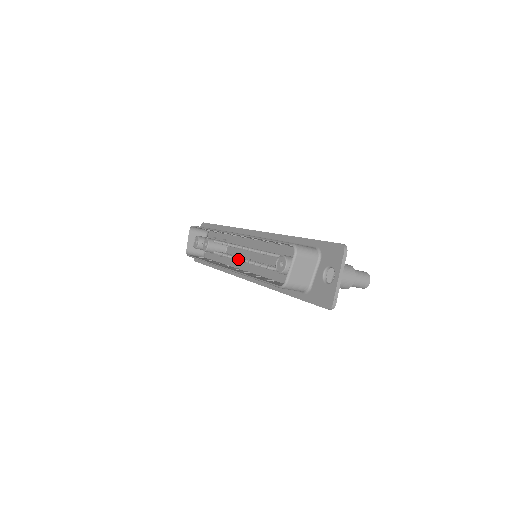
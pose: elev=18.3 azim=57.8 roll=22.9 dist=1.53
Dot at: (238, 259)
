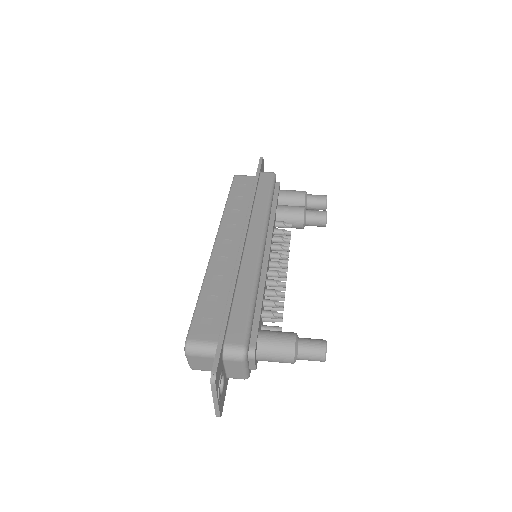
Dot at: occluded
